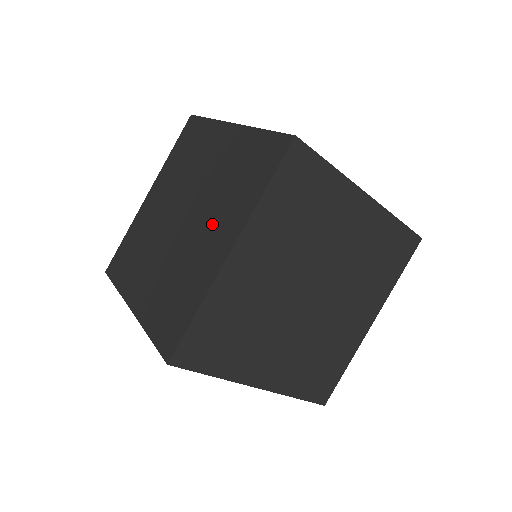
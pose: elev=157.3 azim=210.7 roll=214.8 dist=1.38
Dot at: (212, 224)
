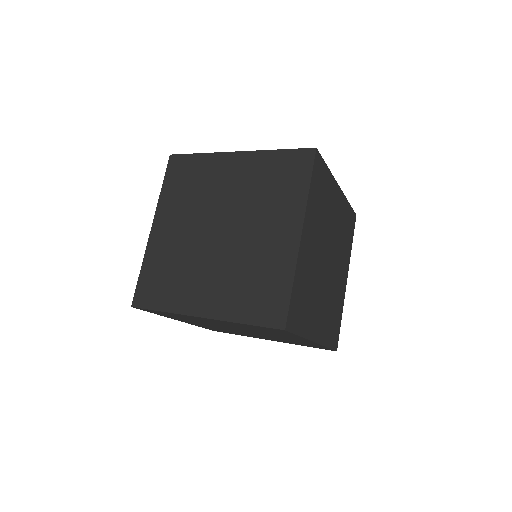
Dot at: occluded
